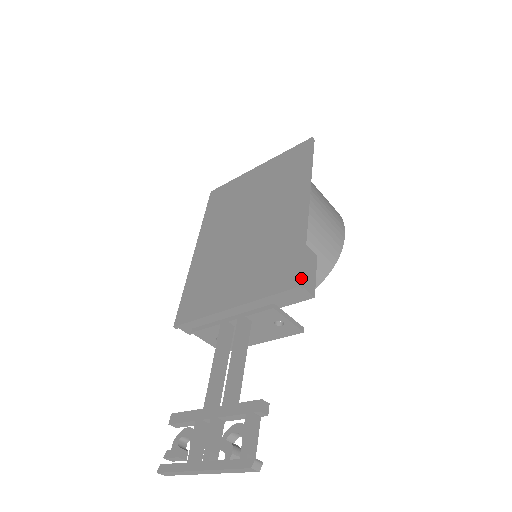
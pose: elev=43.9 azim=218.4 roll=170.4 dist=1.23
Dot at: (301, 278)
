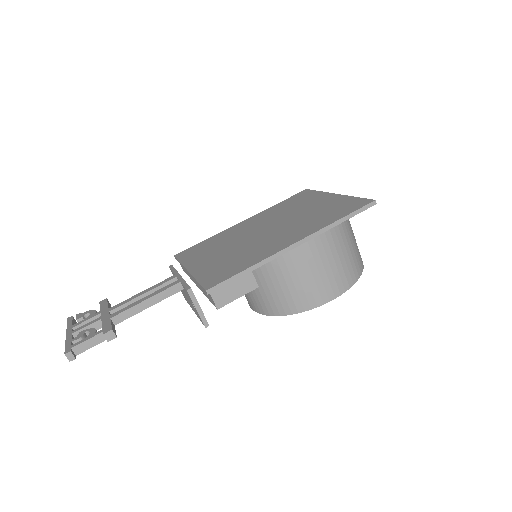
Dot at: (215, 287)
